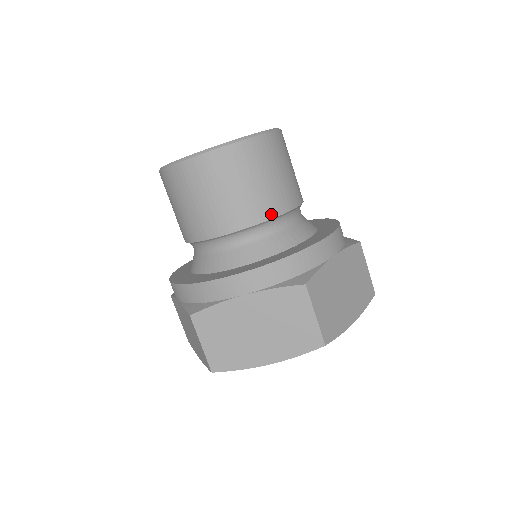
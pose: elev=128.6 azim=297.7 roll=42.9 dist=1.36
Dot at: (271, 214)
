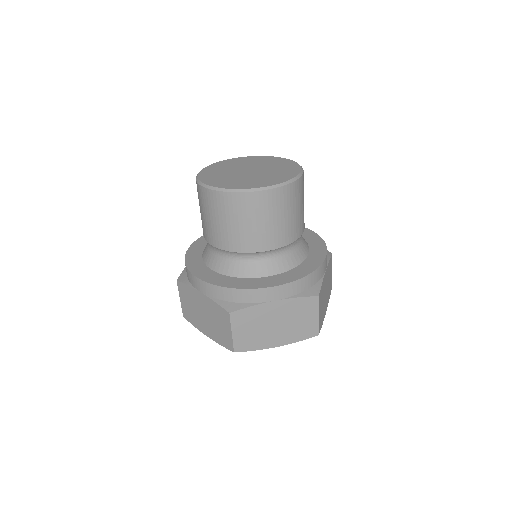
Dot at: (243, 249)
